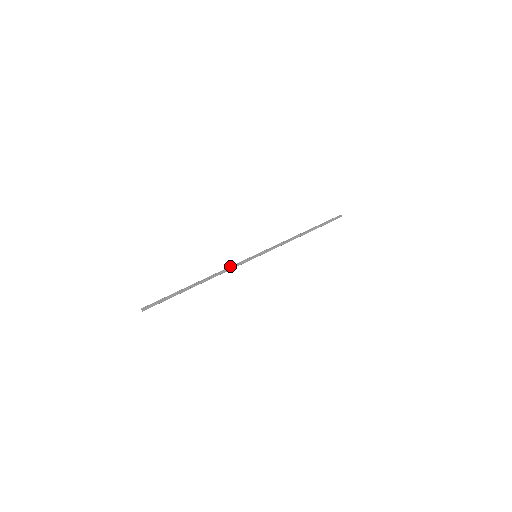
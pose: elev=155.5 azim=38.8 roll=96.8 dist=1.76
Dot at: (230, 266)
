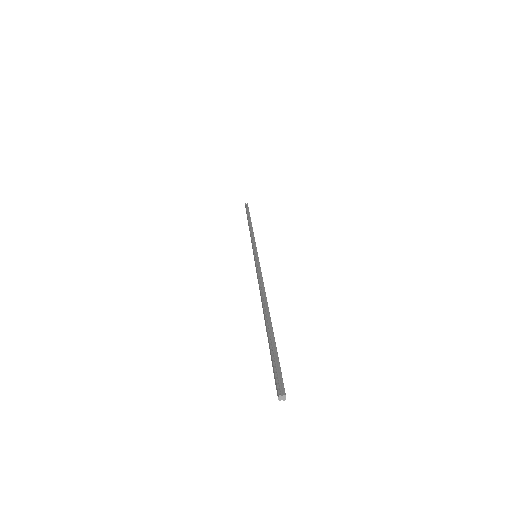
Dot at: (258, 274)
